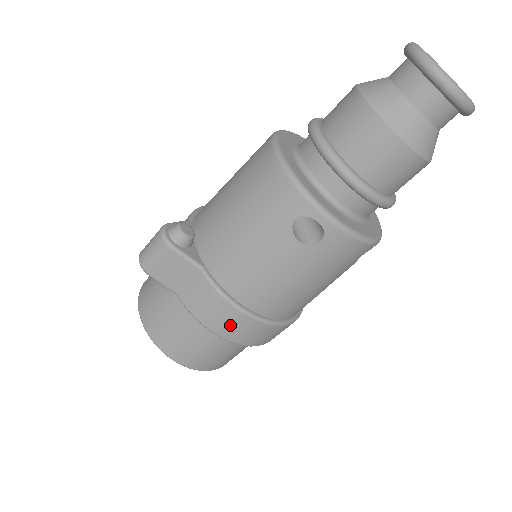
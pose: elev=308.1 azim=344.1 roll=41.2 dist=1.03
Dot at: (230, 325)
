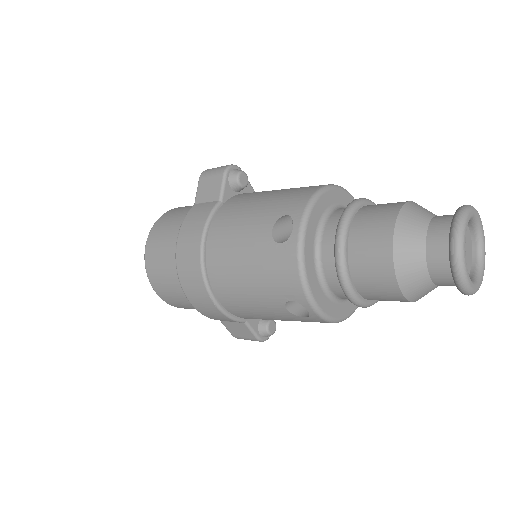
Dot at: (188, 245)
